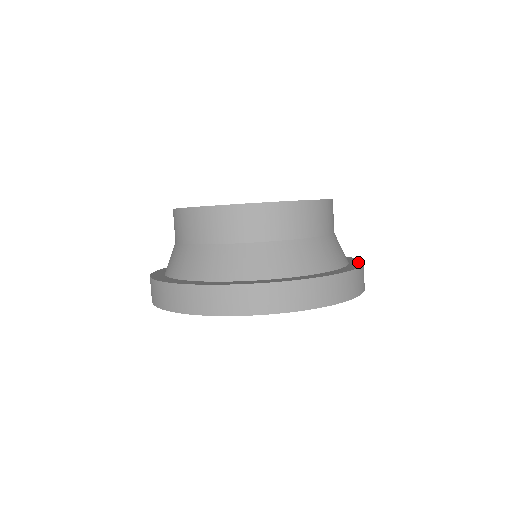
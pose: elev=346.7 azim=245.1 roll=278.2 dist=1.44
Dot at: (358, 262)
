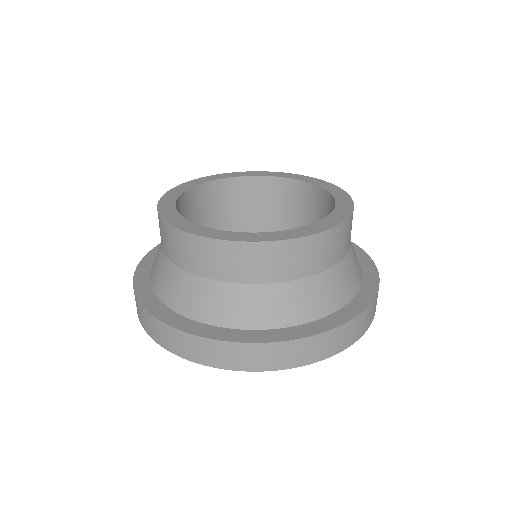
Dot at: (364, 301)
